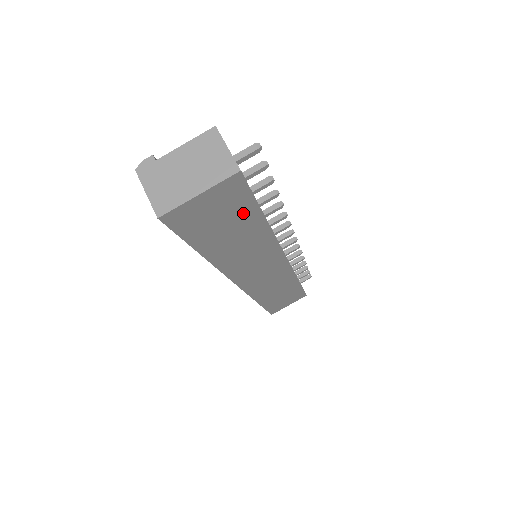
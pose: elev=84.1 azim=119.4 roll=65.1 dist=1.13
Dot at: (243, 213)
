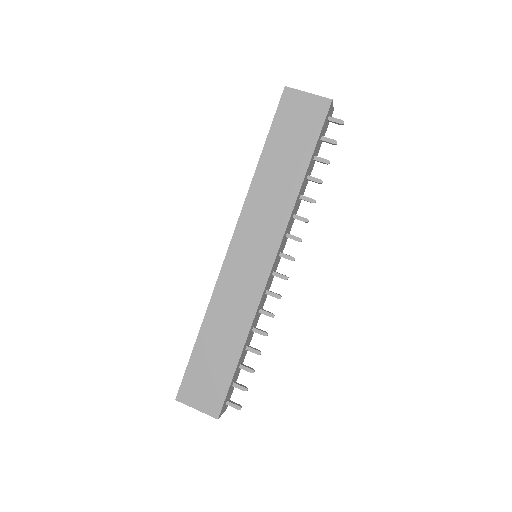
Dot at: (306, 141)
